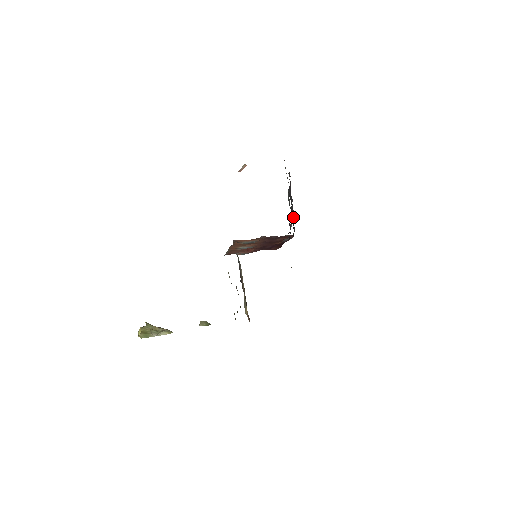
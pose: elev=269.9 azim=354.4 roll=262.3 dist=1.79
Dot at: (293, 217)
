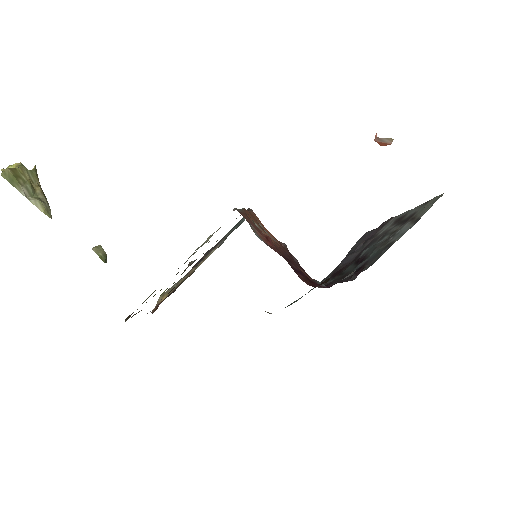
Dot at: (345, 266)
